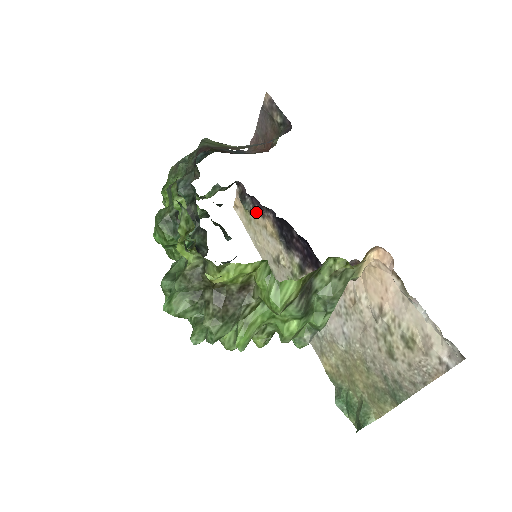
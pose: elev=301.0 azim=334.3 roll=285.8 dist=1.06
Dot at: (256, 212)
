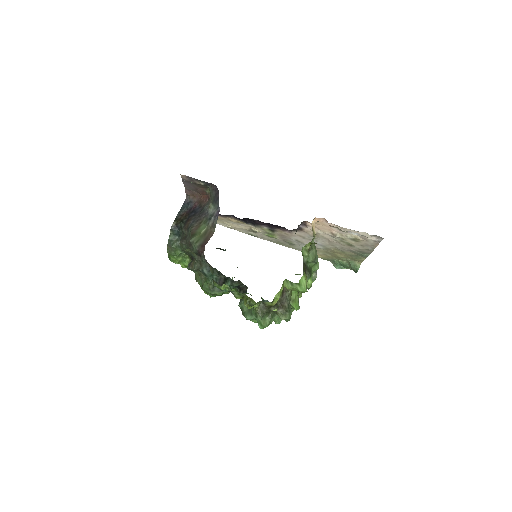
Dot at: occluded
